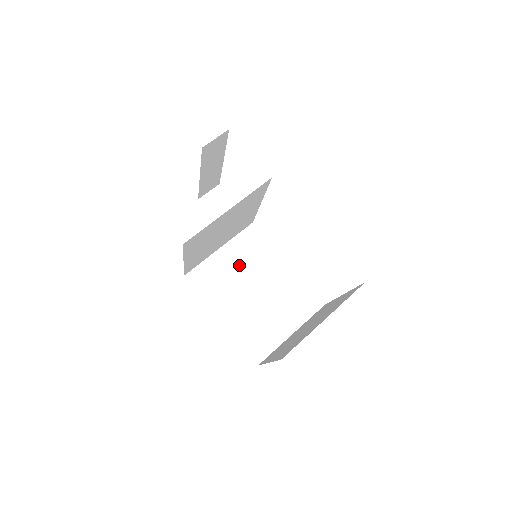
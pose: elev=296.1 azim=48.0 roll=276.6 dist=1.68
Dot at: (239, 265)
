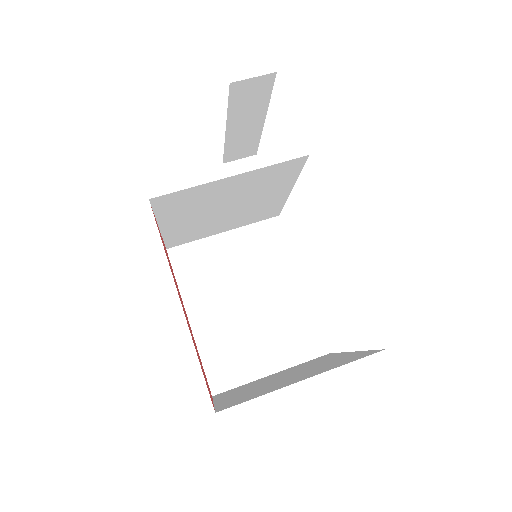
Dot at: (240, 261)
